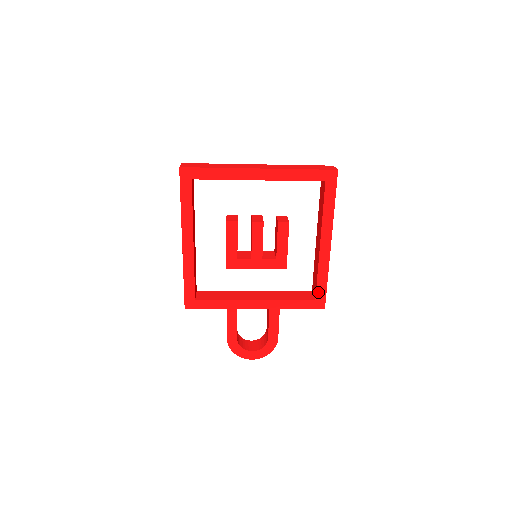
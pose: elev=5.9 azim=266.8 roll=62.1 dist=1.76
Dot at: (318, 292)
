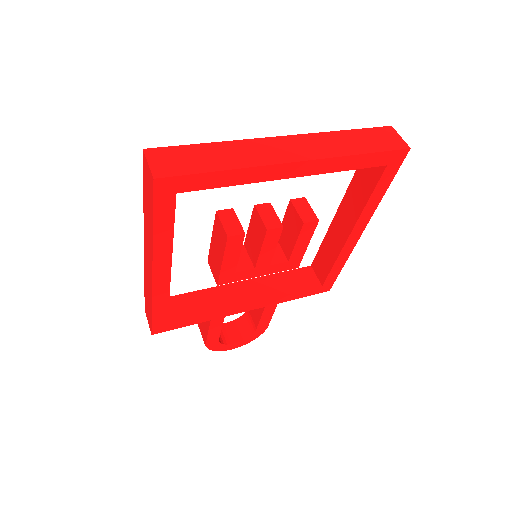
Dot at: (328, 279)
